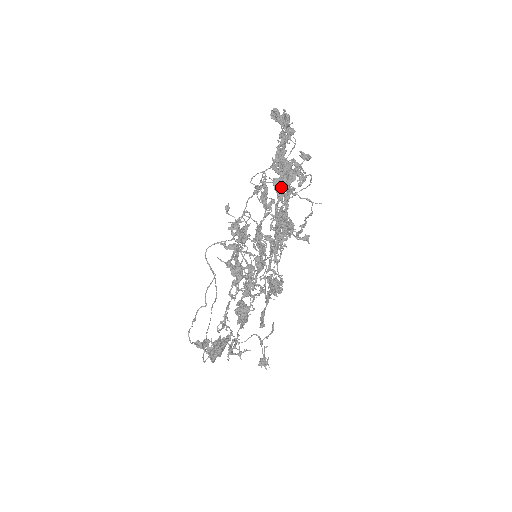
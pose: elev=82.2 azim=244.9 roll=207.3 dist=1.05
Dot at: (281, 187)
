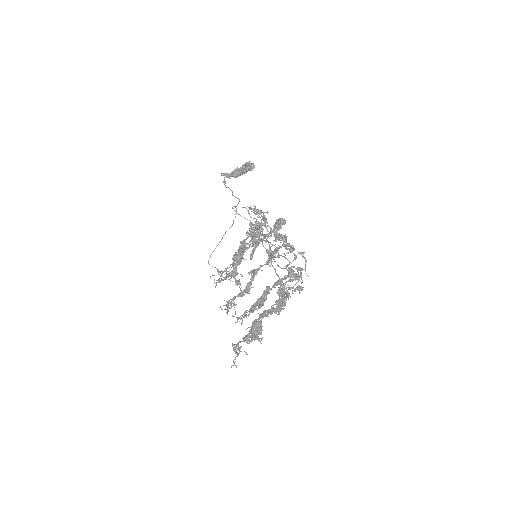
Dot at: occluded
